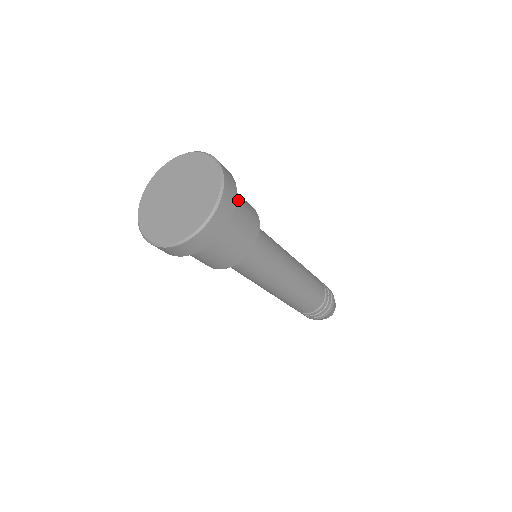
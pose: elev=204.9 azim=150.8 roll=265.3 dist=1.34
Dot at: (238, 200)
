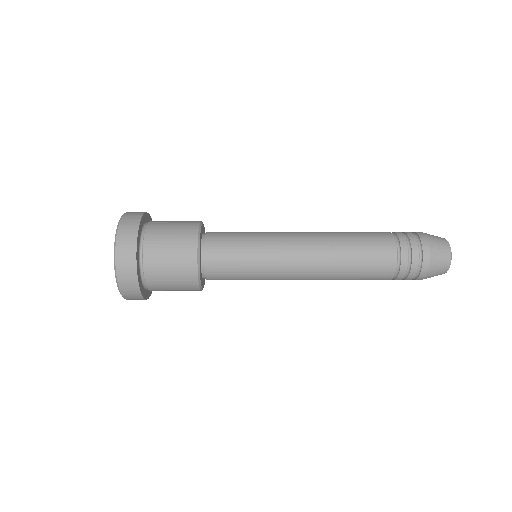
Dot at: (160, 282)
